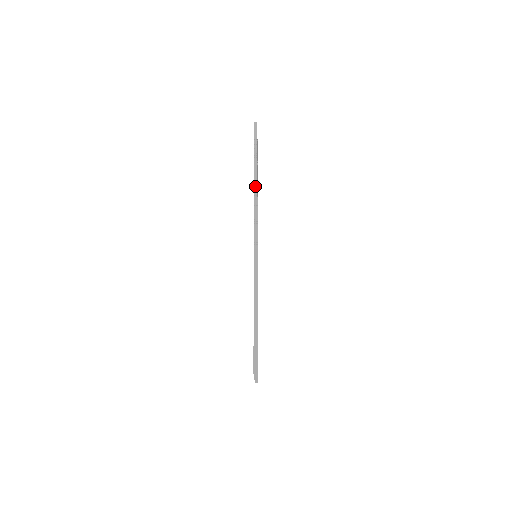
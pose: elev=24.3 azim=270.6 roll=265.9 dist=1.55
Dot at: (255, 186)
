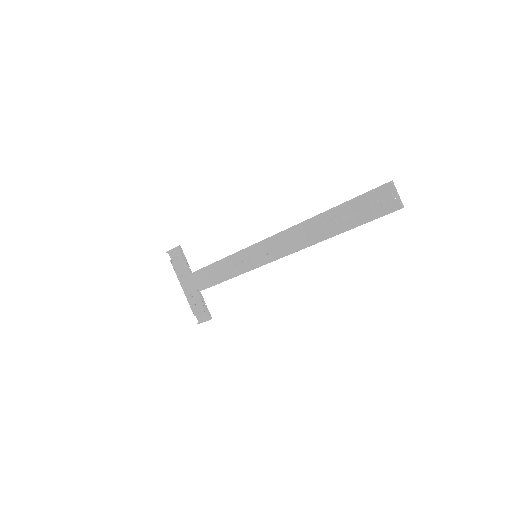
Dot at: occluded
